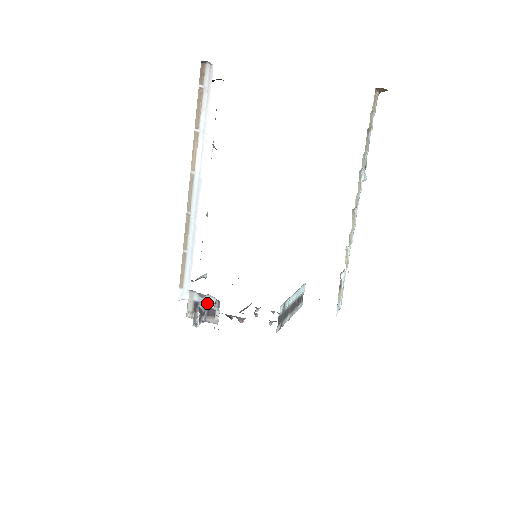
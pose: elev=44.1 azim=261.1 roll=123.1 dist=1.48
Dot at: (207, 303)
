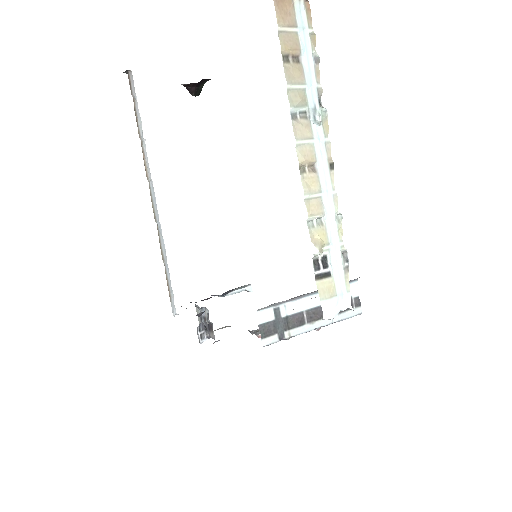
Dot at: (206, 317)
